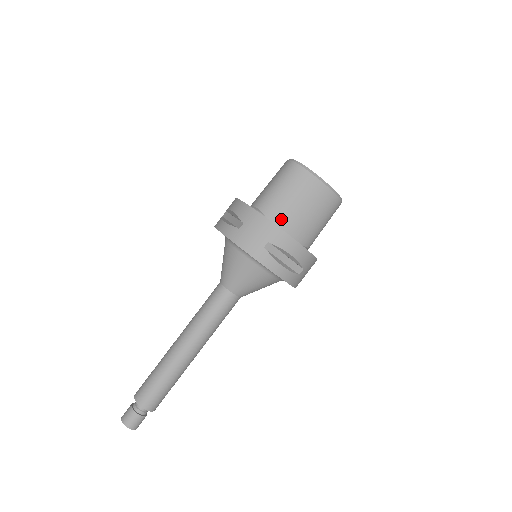
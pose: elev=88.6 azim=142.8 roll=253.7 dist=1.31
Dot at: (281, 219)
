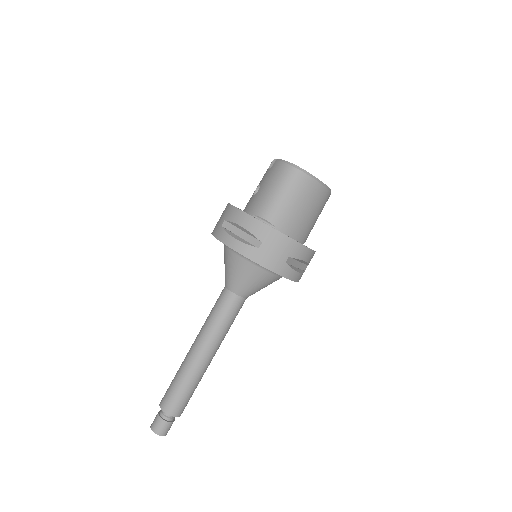
Dot at: (290, 228)
